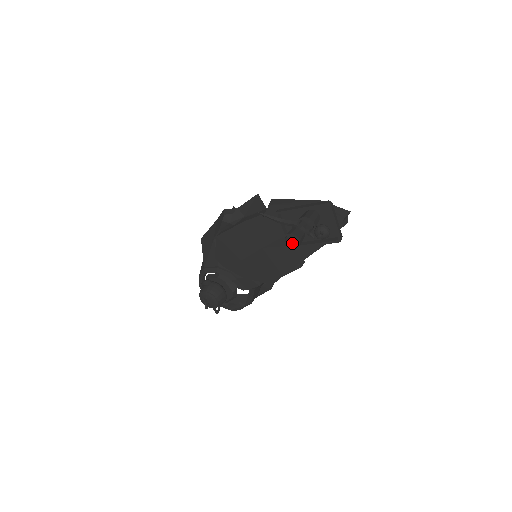
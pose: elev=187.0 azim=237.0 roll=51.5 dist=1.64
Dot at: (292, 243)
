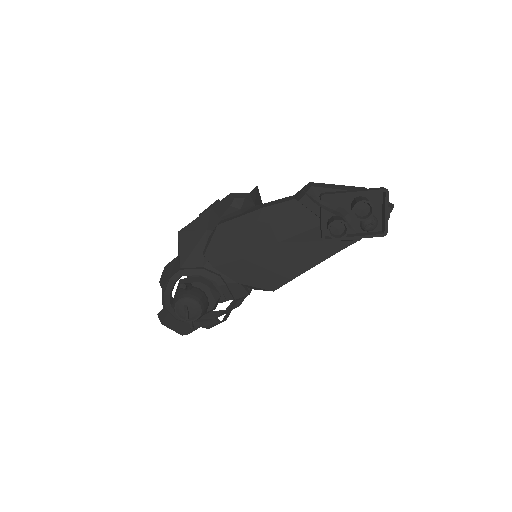
Dot at: (335, 233)
